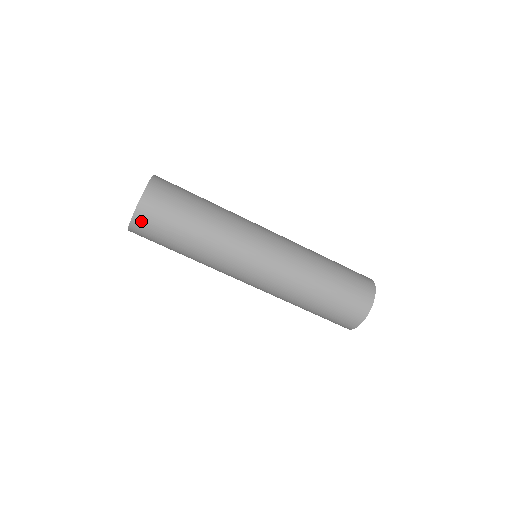
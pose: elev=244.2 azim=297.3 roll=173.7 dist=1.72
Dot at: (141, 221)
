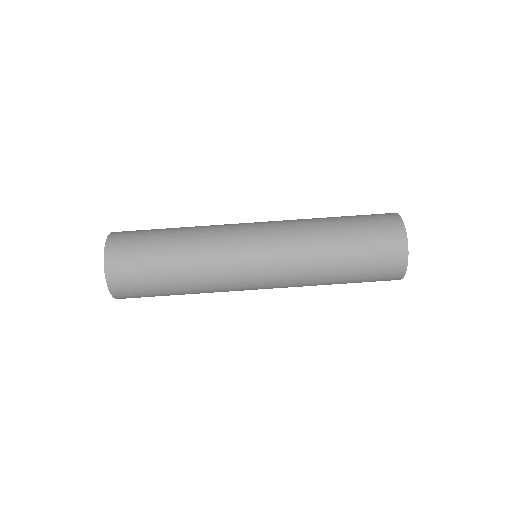
Dot at: (115, 245)
